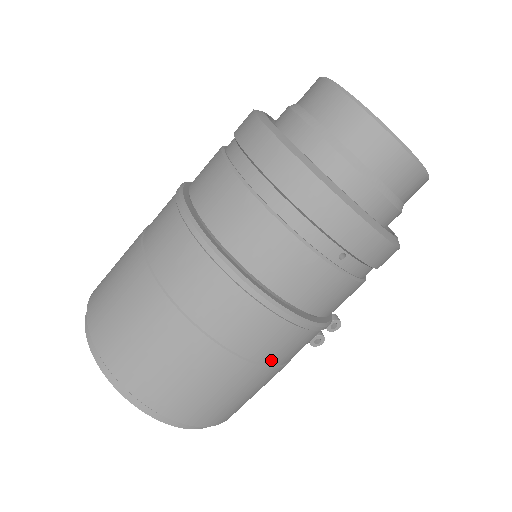
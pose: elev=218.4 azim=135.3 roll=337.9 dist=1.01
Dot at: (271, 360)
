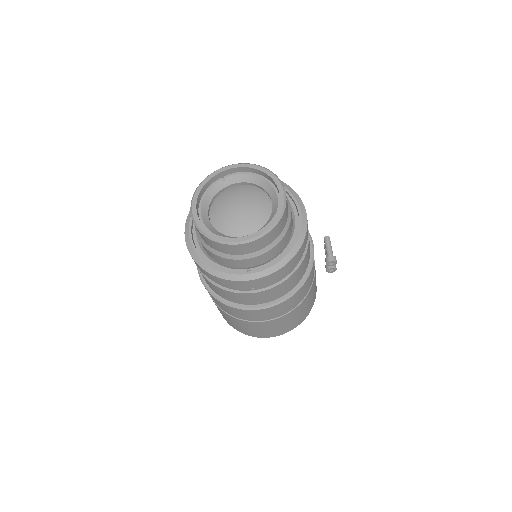
Dot at: (278, 315)
